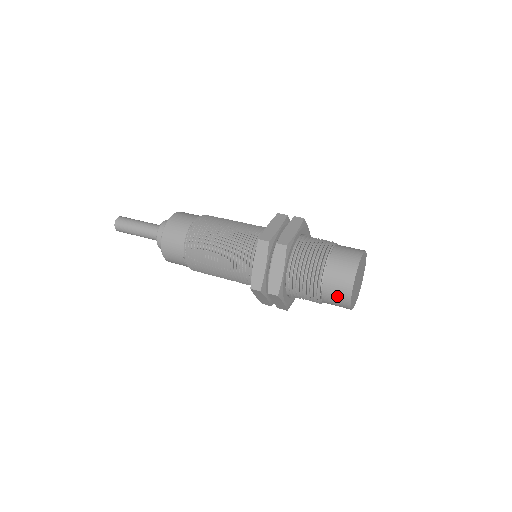
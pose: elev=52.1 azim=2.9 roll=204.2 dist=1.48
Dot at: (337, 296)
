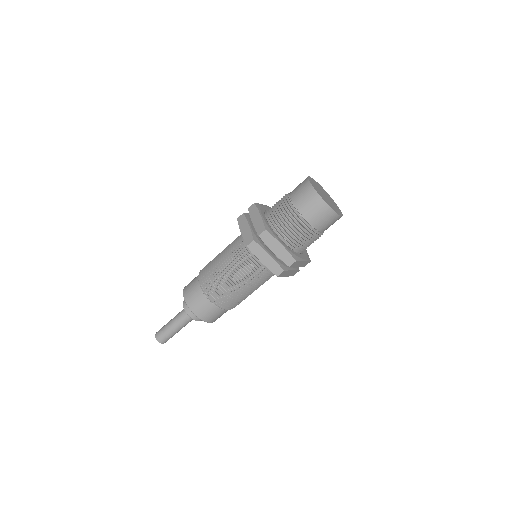
Dot at: (308, 200)
